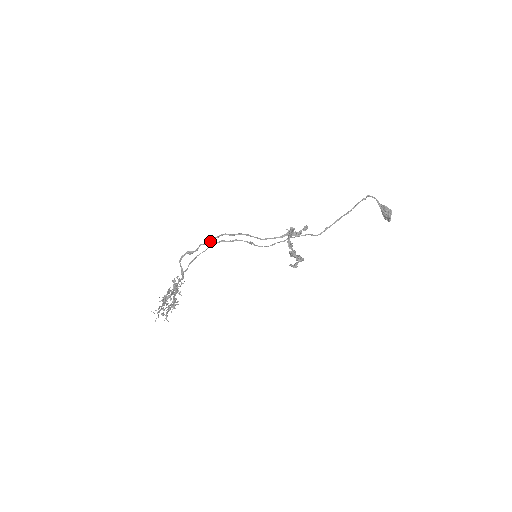
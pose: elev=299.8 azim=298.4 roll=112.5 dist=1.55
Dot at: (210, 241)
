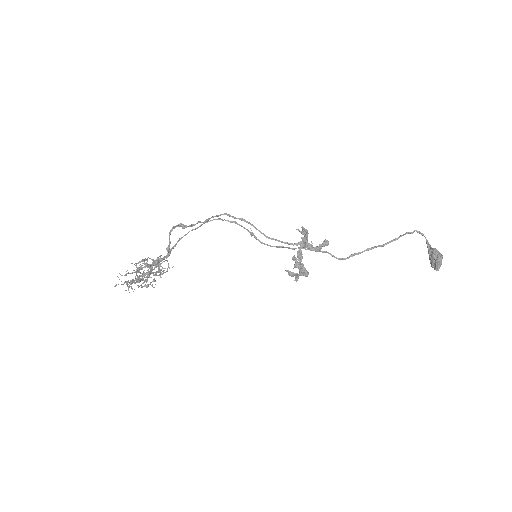
Dot at: (209, 219)
